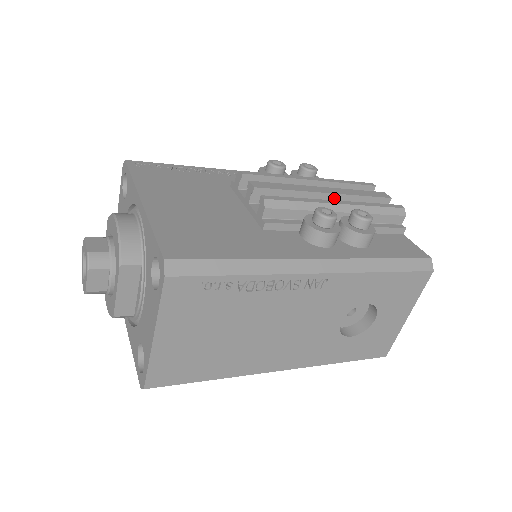
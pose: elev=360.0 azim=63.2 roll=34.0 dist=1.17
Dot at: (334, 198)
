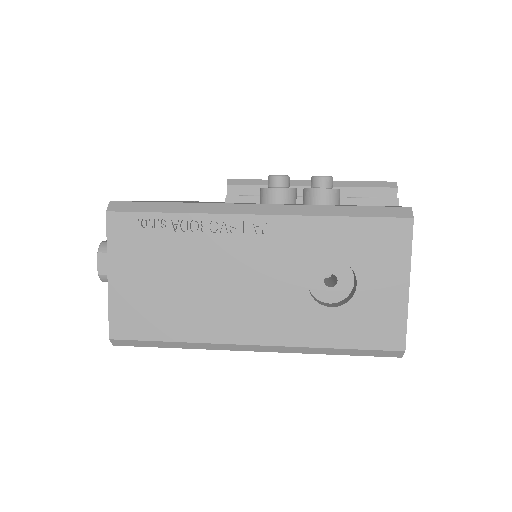
Dot at: occluded
